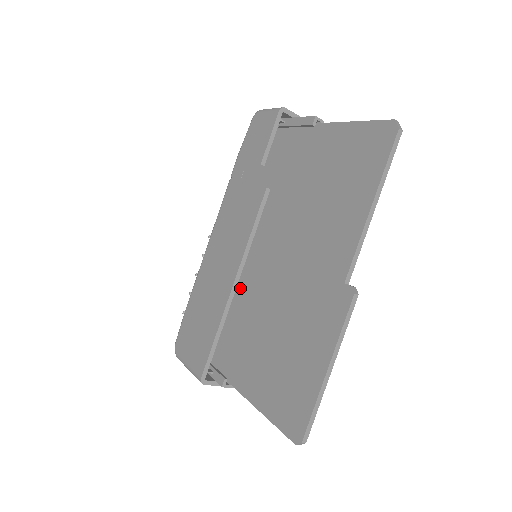
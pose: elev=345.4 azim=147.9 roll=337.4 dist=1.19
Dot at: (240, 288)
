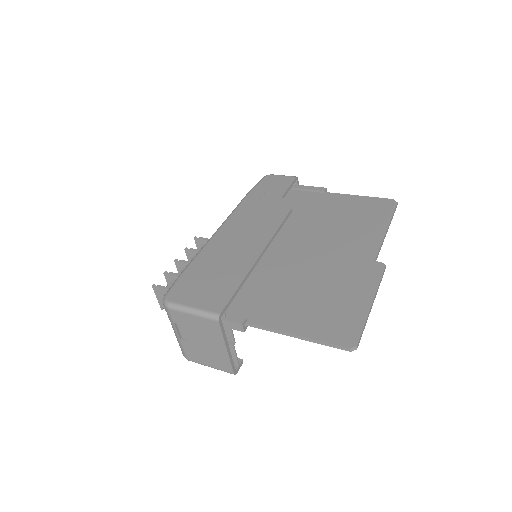
Dot at: occluded
